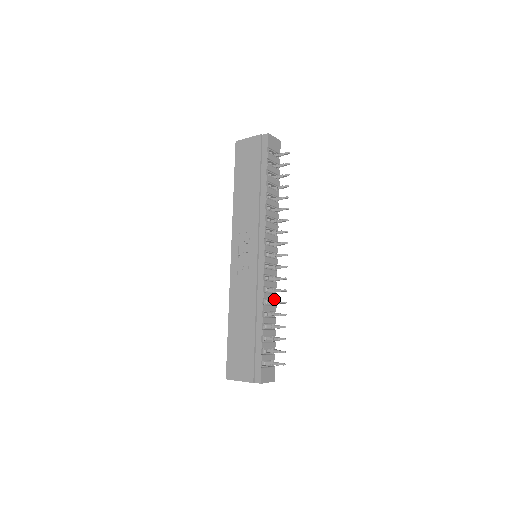
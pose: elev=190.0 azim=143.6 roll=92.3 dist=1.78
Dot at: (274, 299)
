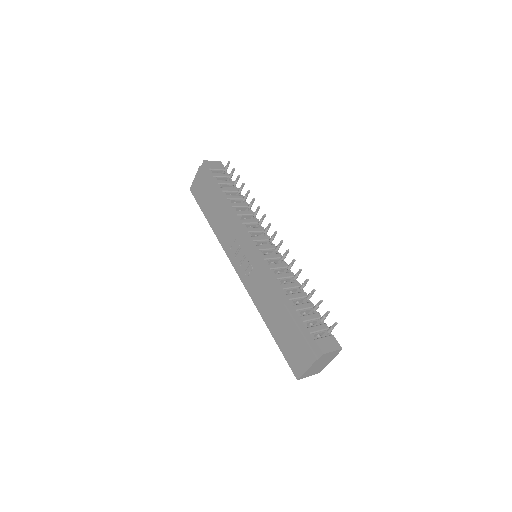
Dot at: (292, 277)
